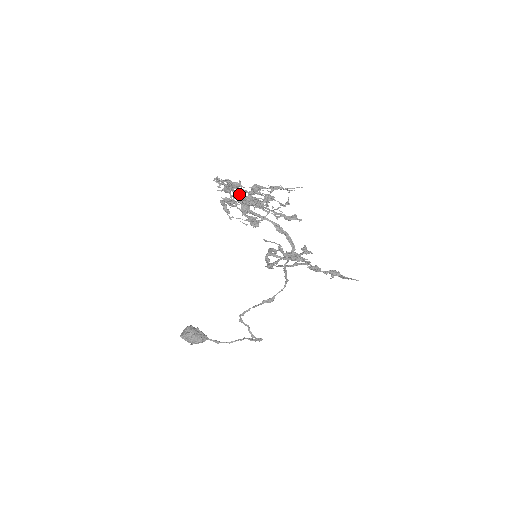
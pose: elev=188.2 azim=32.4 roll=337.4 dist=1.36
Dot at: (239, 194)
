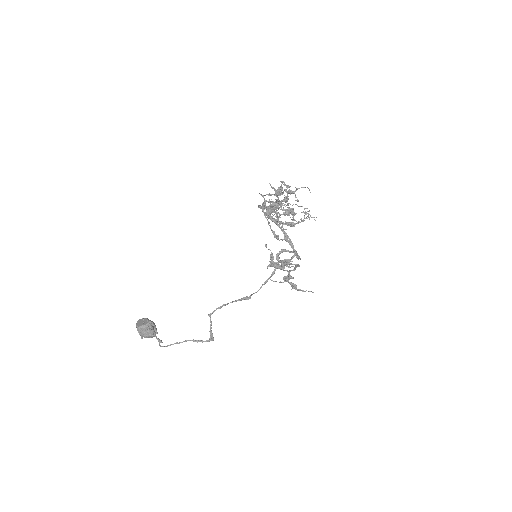
Dot at: (286, 199)
